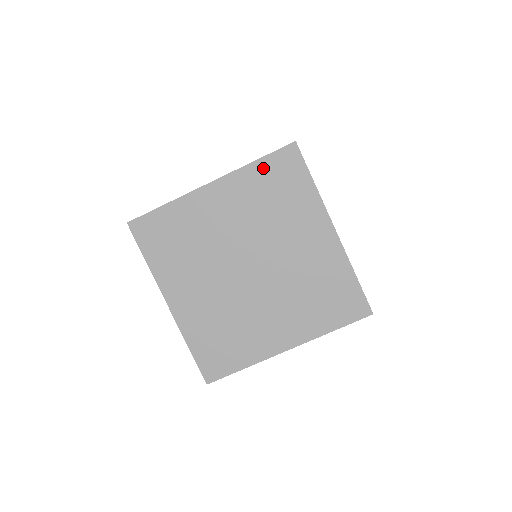
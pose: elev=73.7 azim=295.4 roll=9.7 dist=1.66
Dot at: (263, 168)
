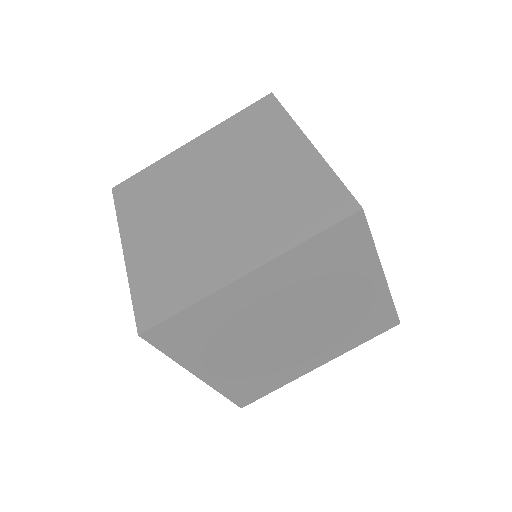
Dot at: (240, 118)
